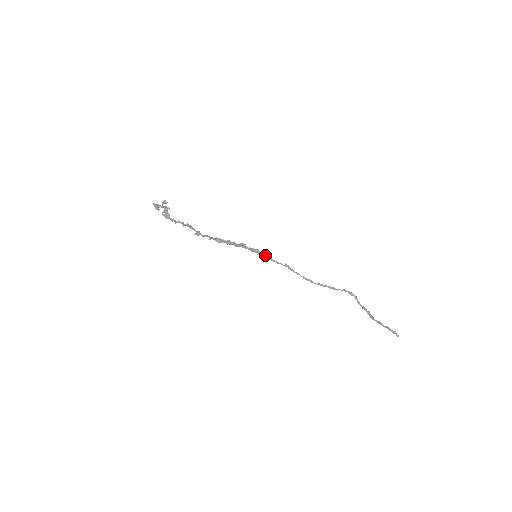
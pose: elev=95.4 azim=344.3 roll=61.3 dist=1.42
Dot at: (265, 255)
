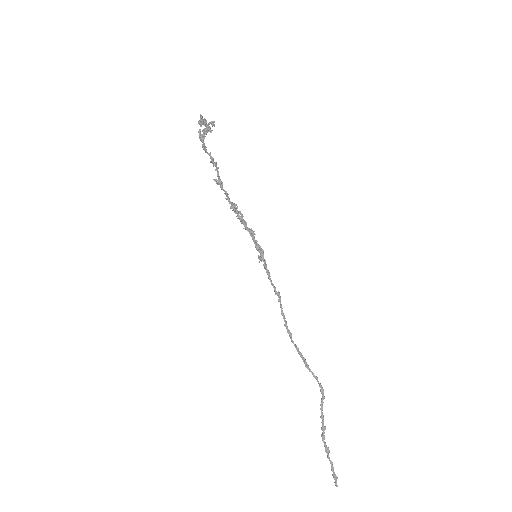
Dot at: (265, 263)
